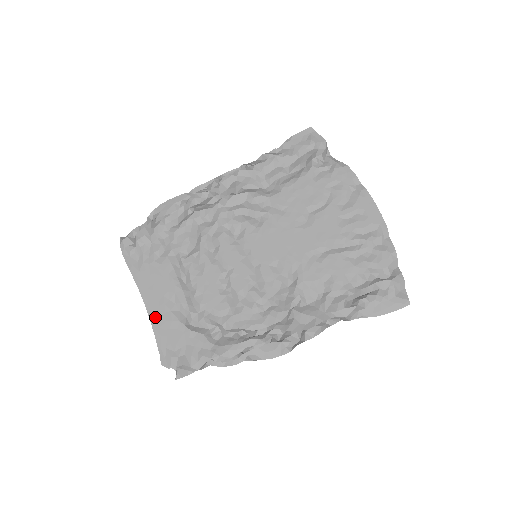
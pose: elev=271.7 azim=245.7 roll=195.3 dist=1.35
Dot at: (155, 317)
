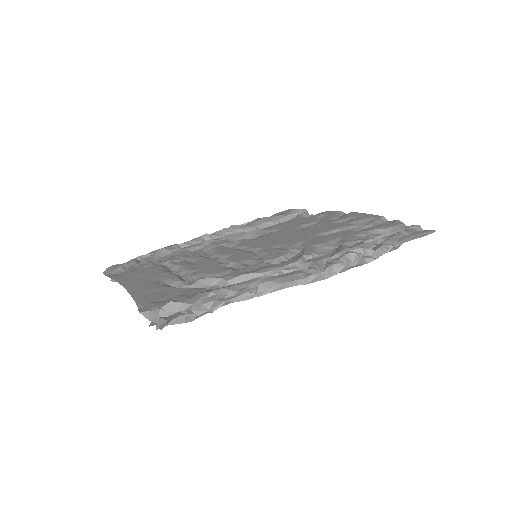
Dot at: (136, 291)
